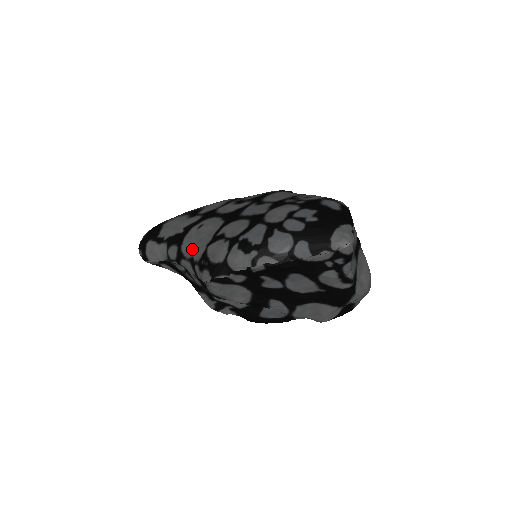
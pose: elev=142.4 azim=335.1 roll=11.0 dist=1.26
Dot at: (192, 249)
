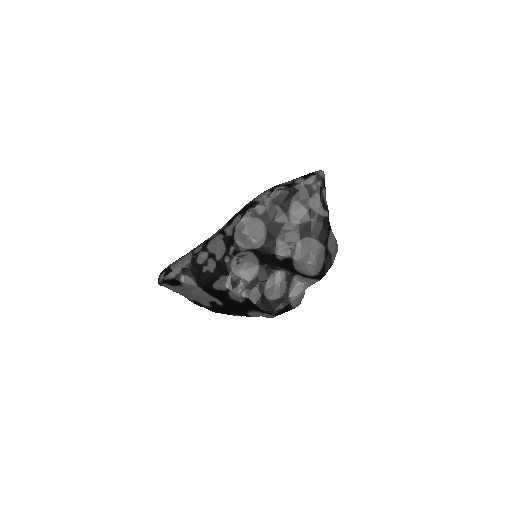
Dot at: (218, 230)
